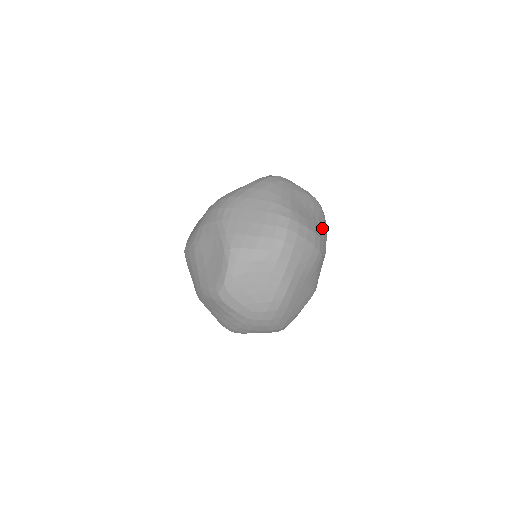
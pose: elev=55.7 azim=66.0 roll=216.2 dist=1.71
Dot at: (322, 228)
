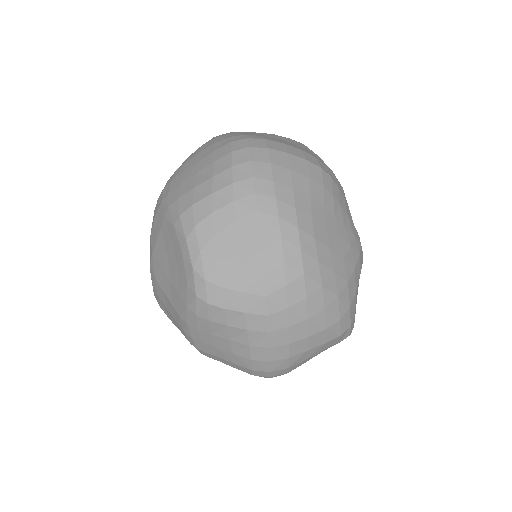
Dot at: occluded
